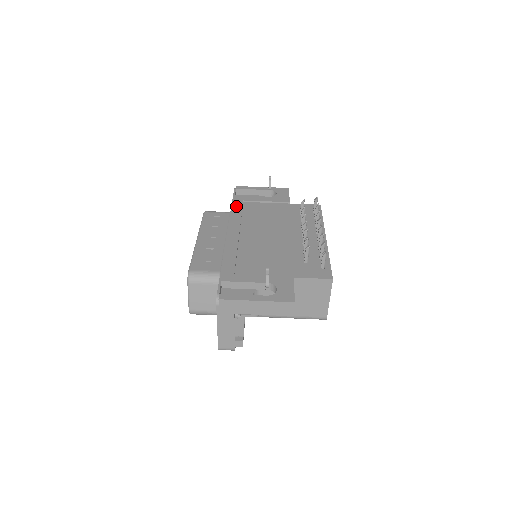
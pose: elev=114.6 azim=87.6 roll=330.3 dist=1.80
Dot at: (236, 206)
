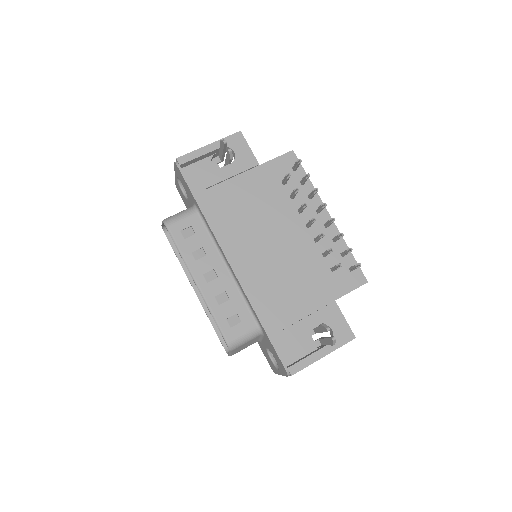
Dot at: (206, 206)
